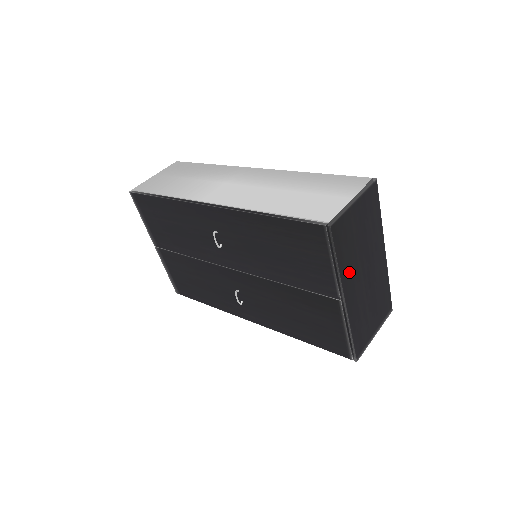
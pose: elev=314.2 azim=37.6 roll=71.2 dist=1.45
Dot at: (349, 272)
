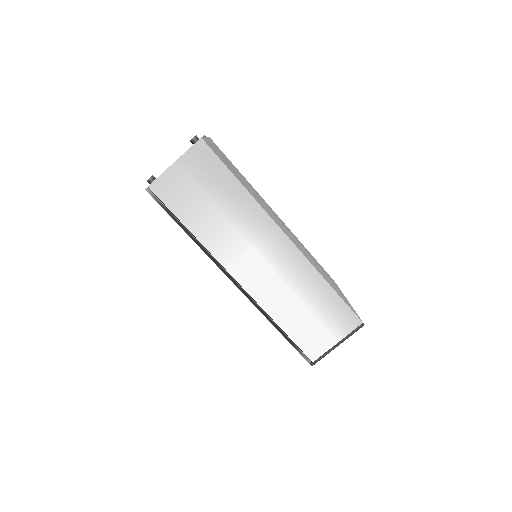
Dot at: occluded
